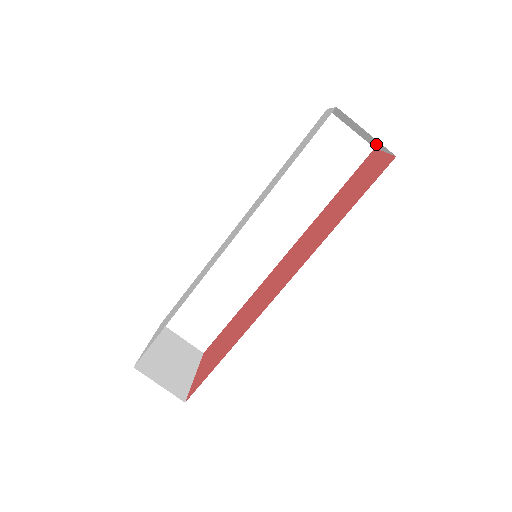
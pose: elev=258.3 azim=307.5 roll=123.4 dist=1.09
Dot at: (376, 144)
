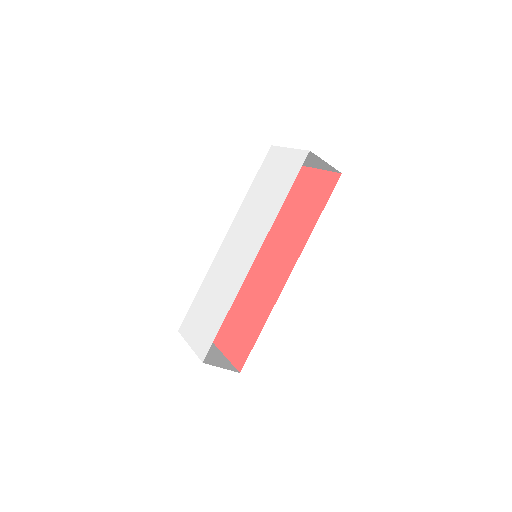
Dot at: (318, 166)
